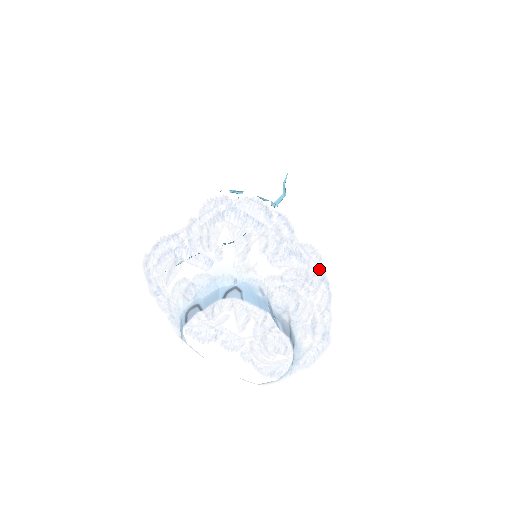
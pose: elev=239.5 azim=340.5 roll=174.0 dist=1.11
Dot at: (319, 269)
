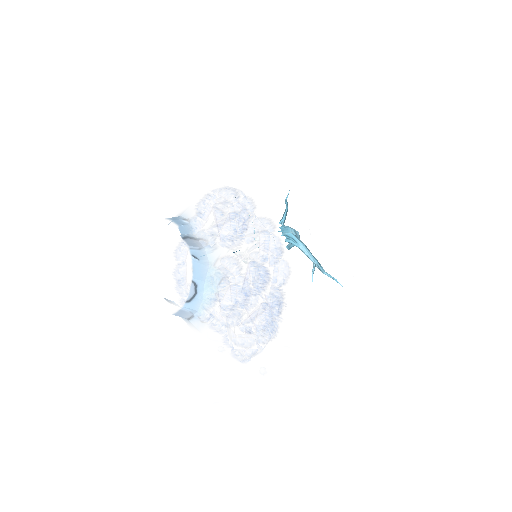
Dot at: (271, 235)
